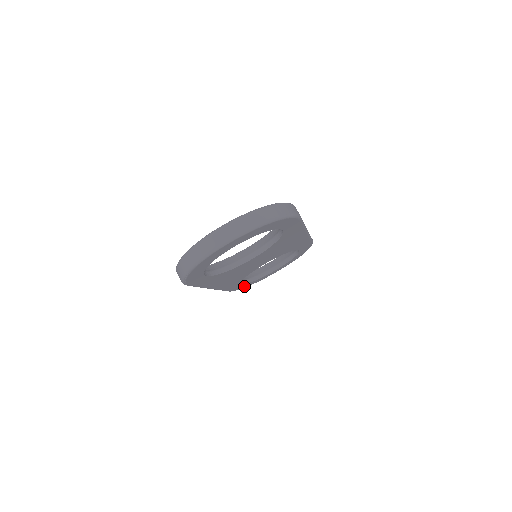
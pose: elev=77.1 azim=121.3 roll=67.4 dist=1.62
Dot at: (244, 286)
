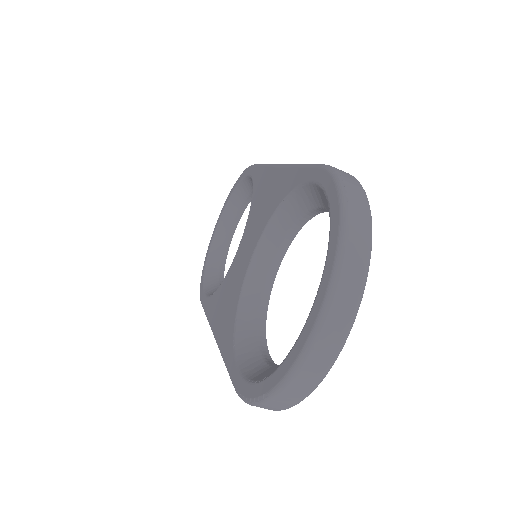
Dot at: occluded
